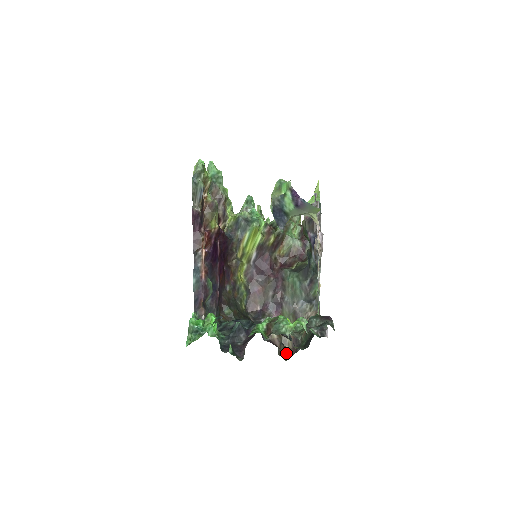
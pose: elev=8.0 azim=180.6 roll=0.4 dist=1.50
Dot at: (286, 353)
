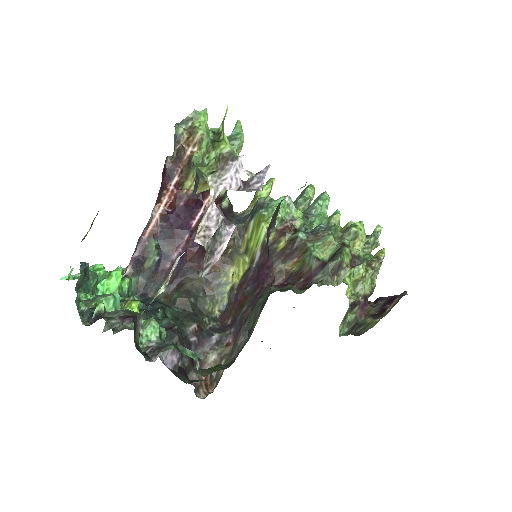
Dot at: (211, 391)
